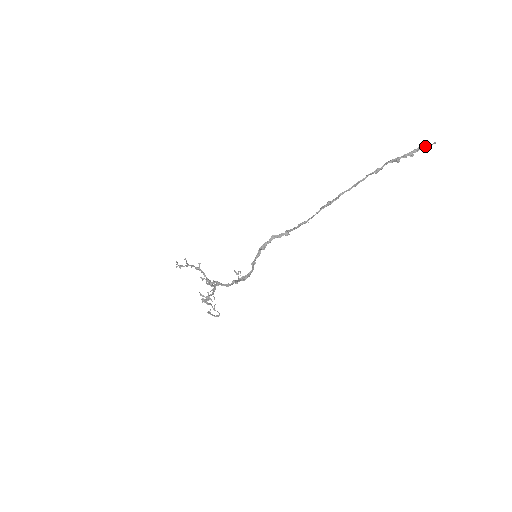
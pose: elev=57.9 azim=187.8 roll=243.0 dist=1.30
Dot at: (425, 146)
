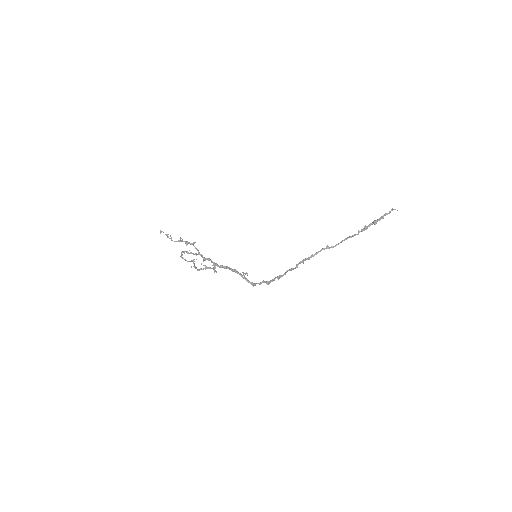
Dot at: occluded
